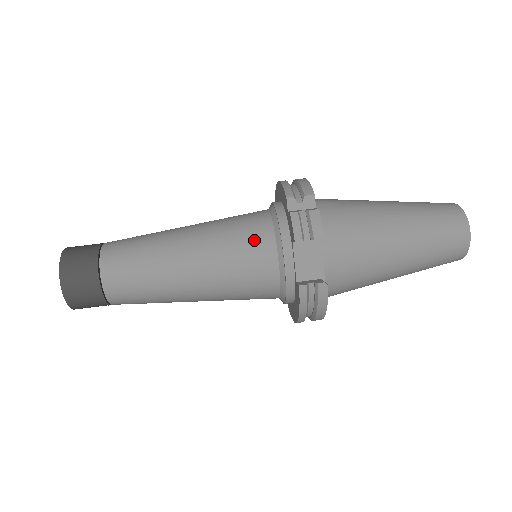
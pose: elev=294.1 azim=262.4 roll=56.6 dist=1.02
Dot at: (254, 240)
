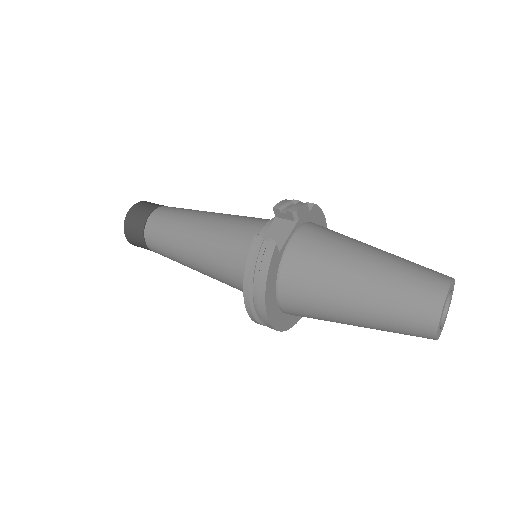
Dot at: (254, 220)
